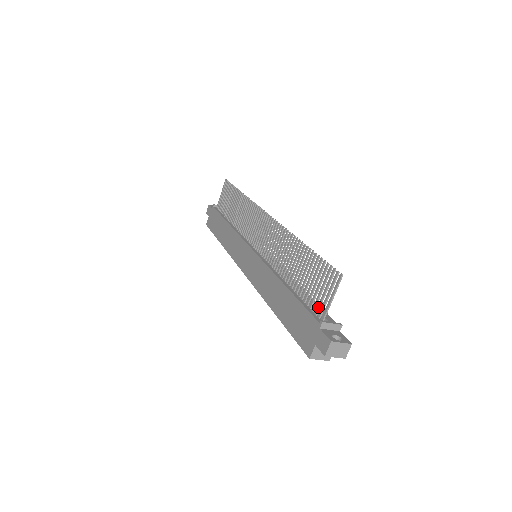
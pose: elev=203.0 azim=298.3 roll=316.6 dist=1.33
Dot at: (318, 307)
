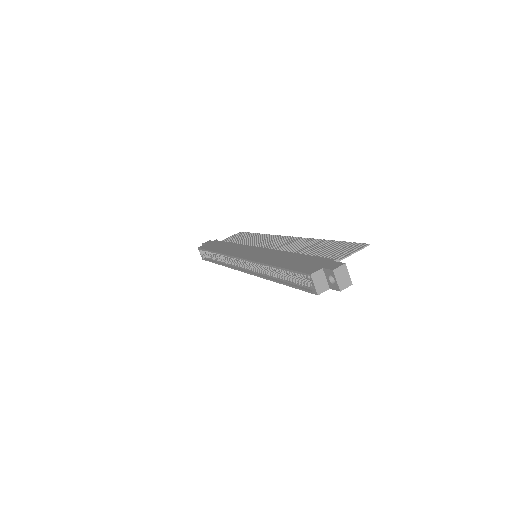
Dot at: (333, 258)
